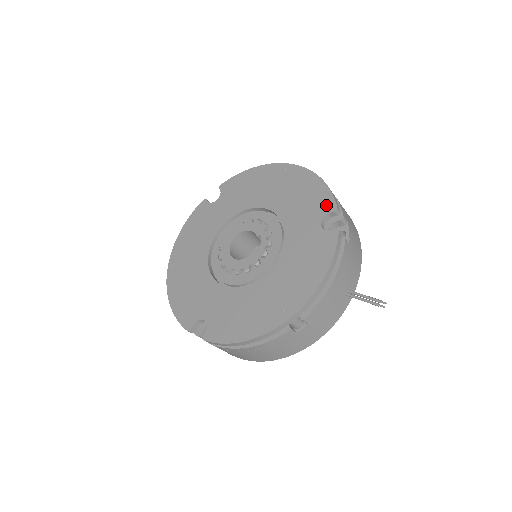
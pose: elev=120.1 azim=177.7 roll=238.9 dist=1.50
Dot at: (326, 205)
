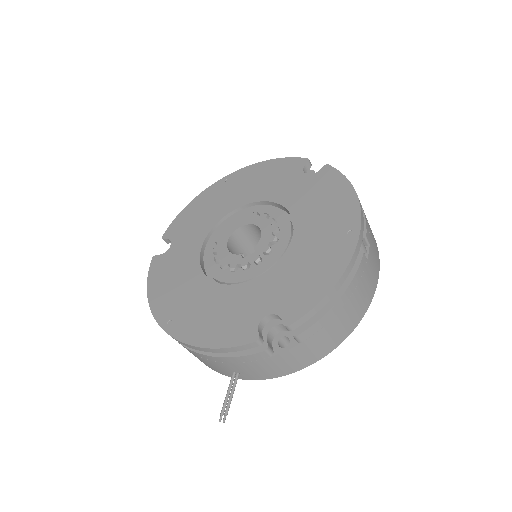
Dot at: (293, 310)
